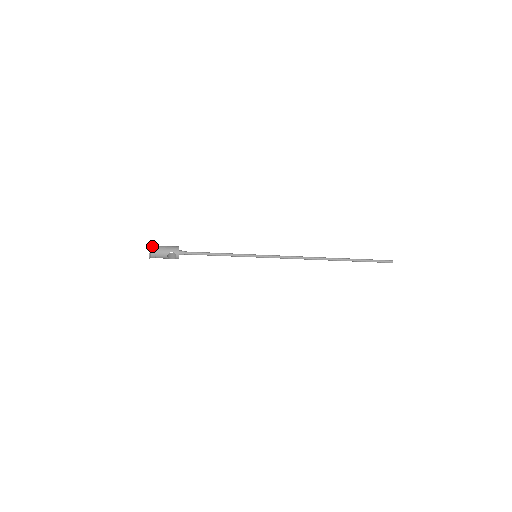
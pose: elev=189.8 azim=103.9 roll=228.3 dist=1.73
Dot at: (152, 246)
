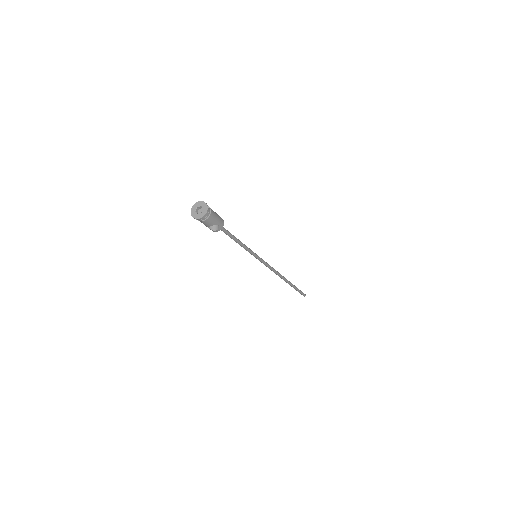
Dot at: (208, 208)
